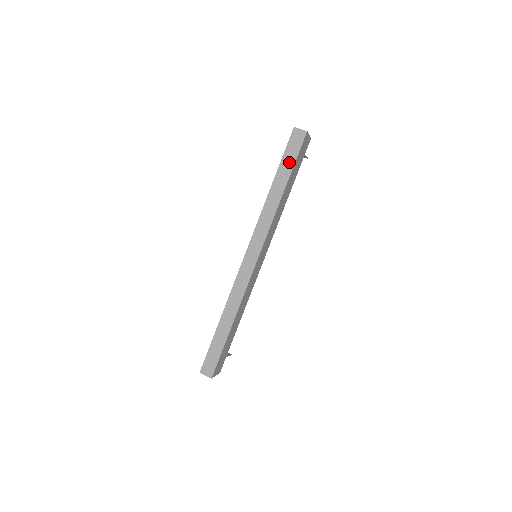
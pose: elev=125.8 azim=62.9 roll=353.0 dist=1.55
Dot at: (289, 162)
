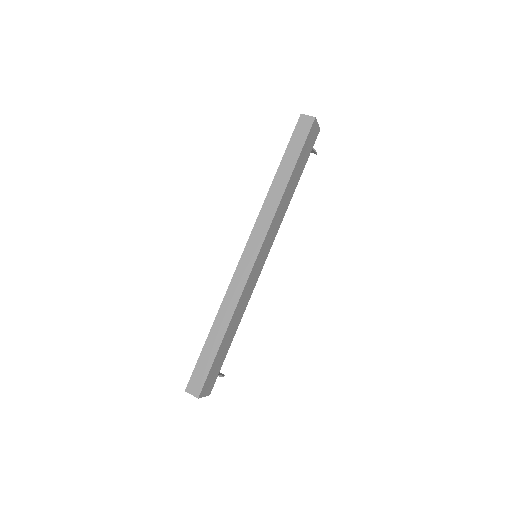
Dot at: (295, 150)
